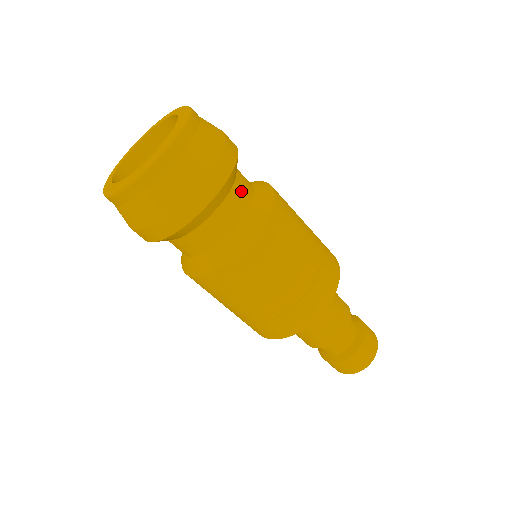
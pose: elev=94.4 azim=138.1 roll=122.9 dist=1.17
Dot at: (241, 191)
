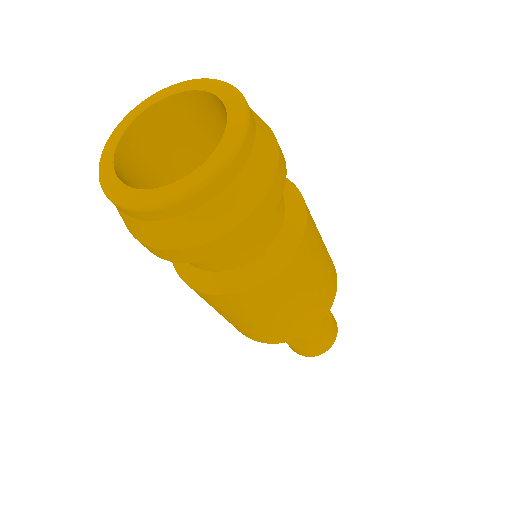
Dot at: occluded
